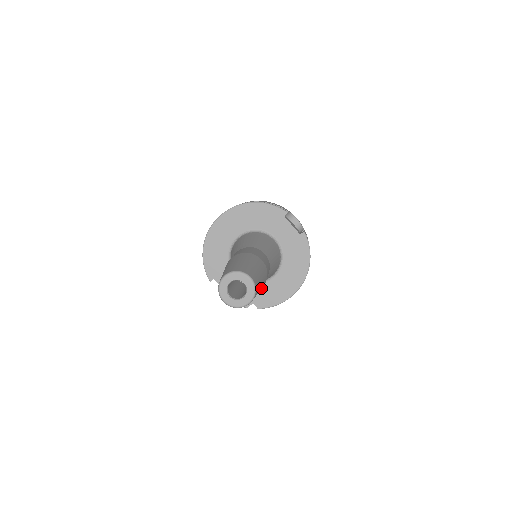
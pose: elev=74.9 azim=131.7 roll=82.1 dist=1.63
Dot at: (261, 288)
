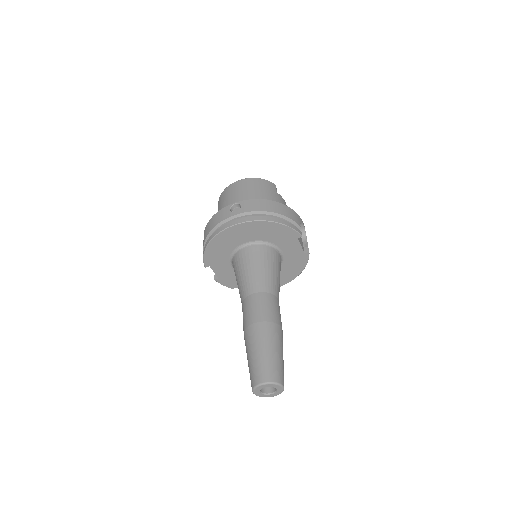
Dot at: occluded
